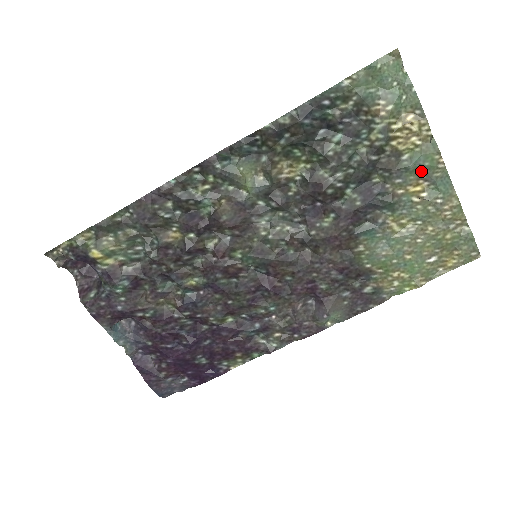
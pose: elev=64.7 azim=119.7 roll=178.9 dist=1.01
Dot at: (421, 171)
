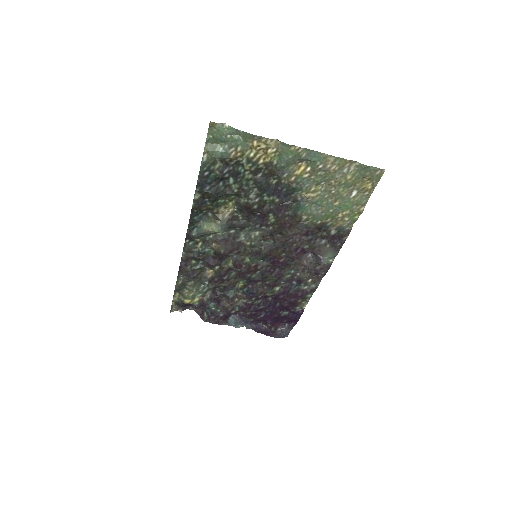
Dot at: (292, 161)
